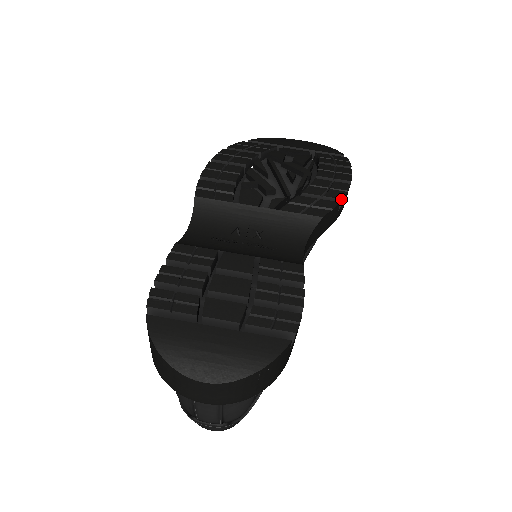
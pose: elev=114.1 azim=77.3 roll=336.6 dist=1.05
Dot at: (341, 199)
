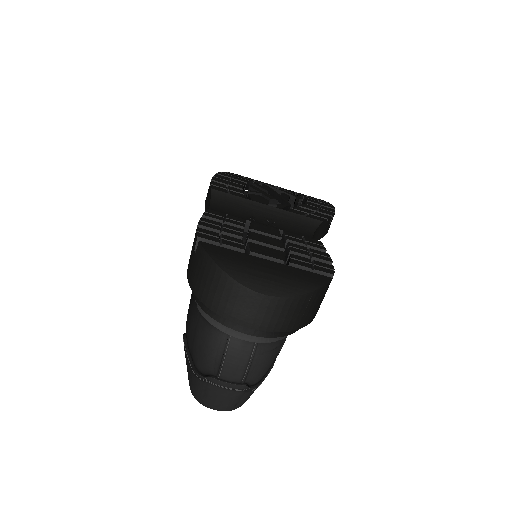
Dot at: (332, 216)
